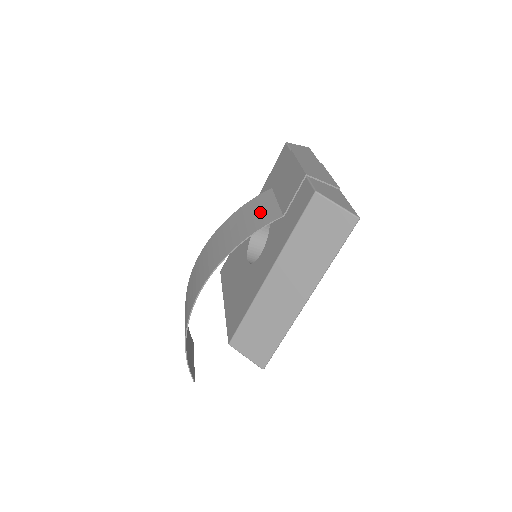
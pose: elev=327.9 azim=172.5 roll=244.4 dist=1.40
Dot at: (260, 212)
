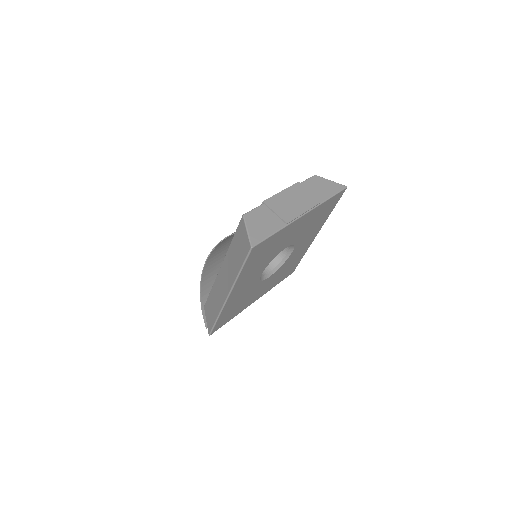
Dot at: occluded
